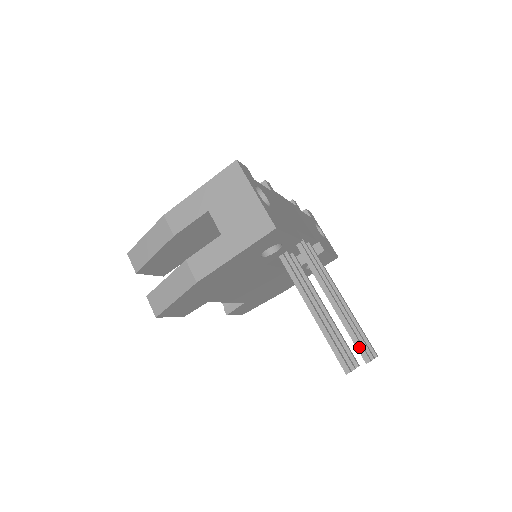
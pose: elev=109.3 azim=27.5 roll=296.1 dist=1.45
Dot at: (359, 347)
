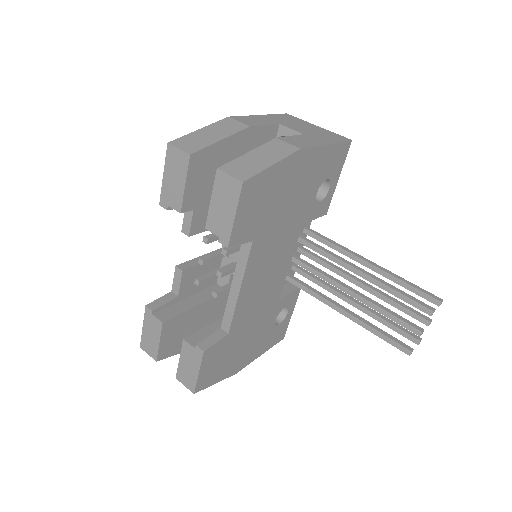
Dot at: (425, 291)
